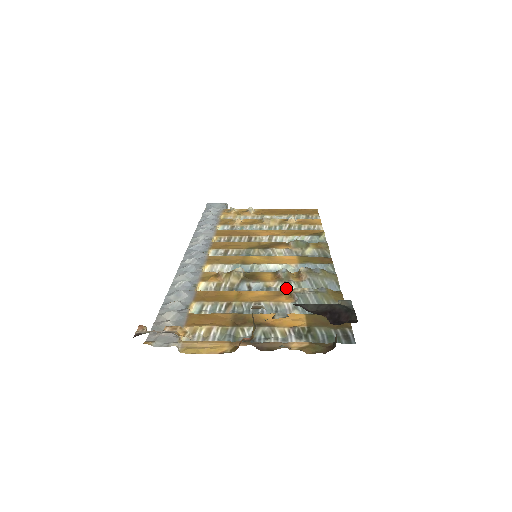
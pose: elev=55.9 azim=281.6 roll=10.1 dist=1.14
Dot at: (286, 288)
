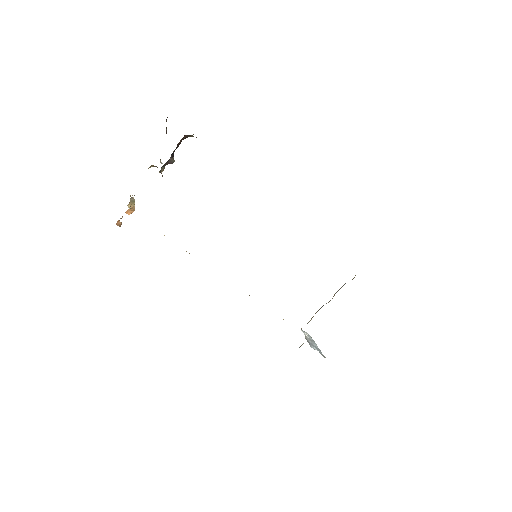
Dot at: occluded
